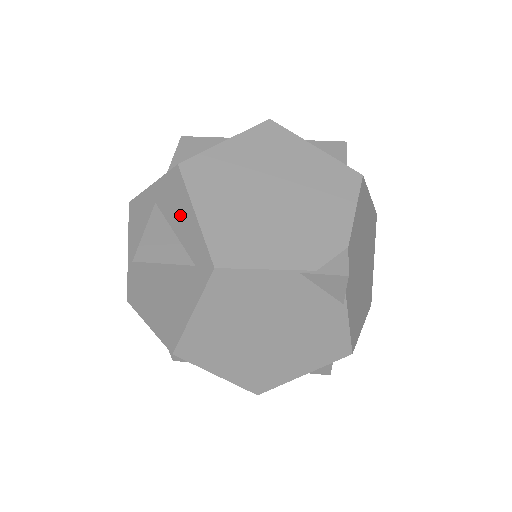
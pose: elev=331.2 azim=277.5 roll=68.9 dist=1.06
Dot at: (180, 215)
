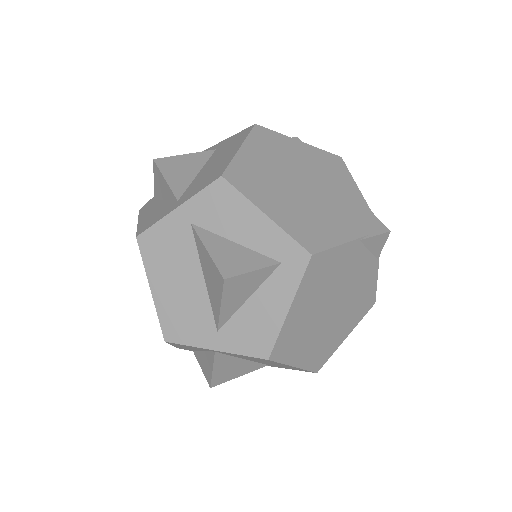
Dot at: (241, 223)
